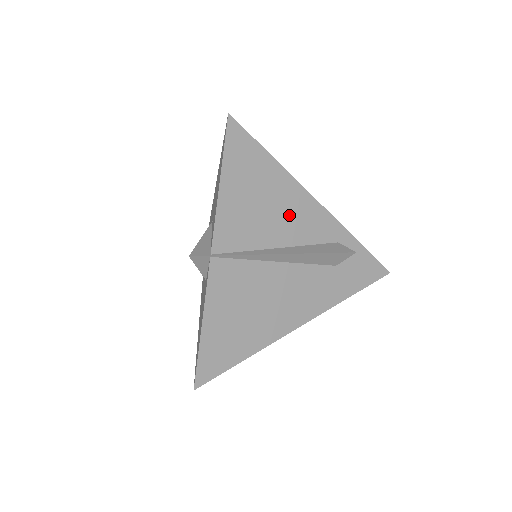
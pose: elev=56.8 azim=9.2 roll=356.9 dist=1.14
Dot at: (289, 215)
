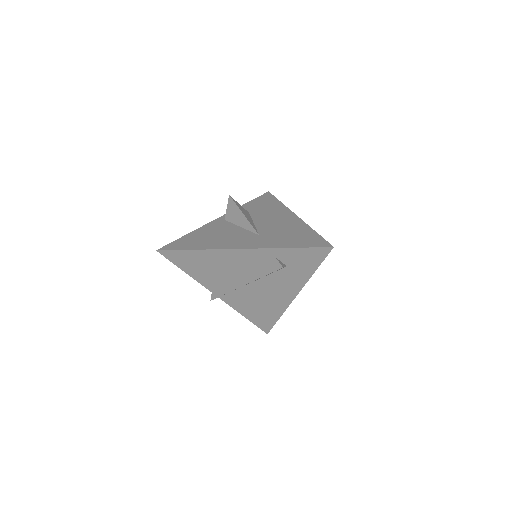
Dot at: (232, 264)
